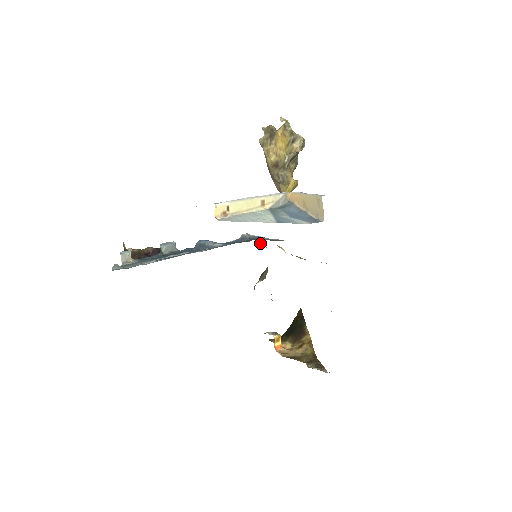
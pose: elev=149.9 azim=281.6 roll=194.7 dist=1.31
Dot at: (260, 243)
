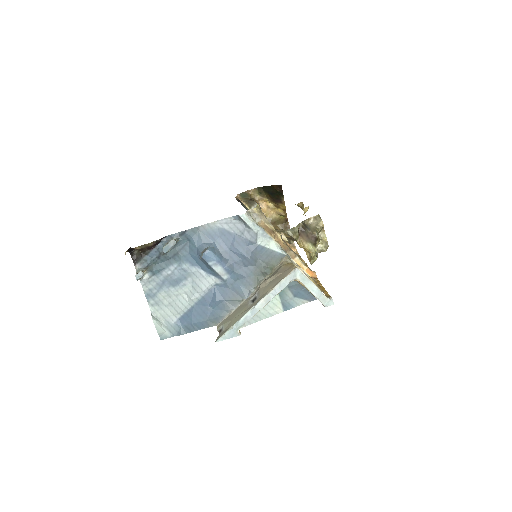
Dot at: (256, 213)
